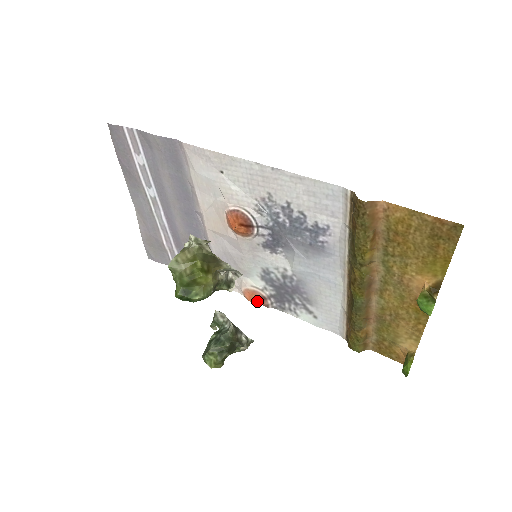
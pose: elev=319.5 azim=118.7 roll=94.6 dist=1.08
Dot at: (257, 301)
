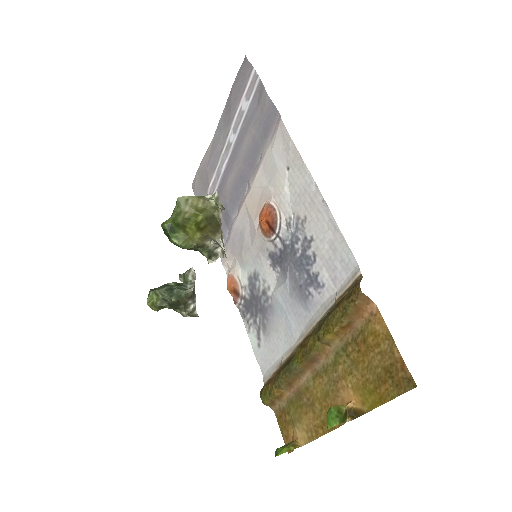
Dot at: (232, 292)
